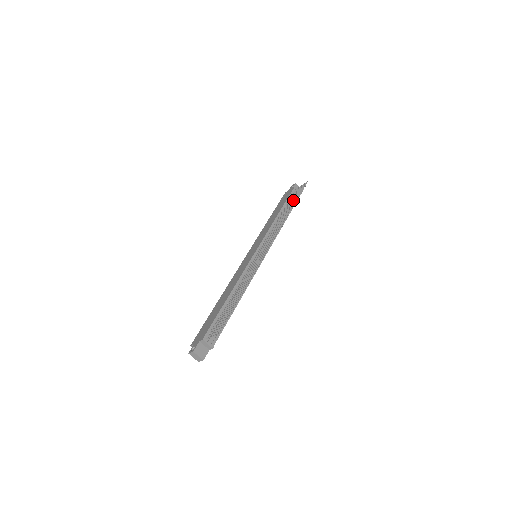
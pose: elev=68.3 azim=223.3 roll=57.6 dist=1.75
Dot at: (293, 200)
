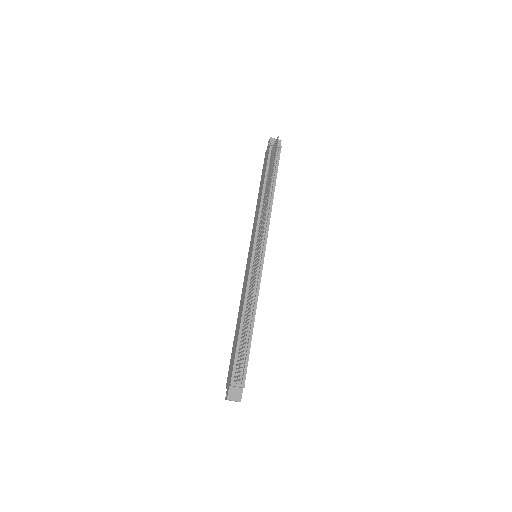
Dot at: occluded
